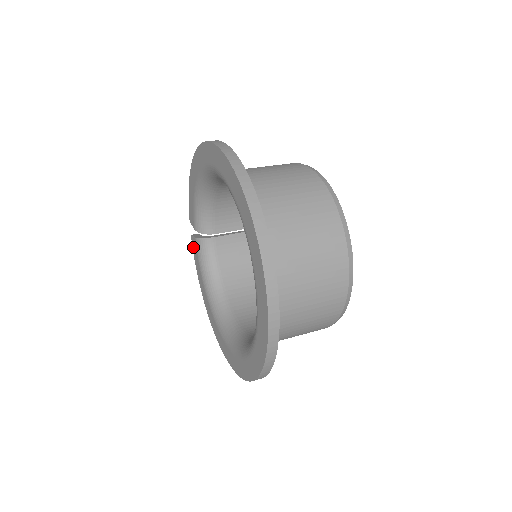
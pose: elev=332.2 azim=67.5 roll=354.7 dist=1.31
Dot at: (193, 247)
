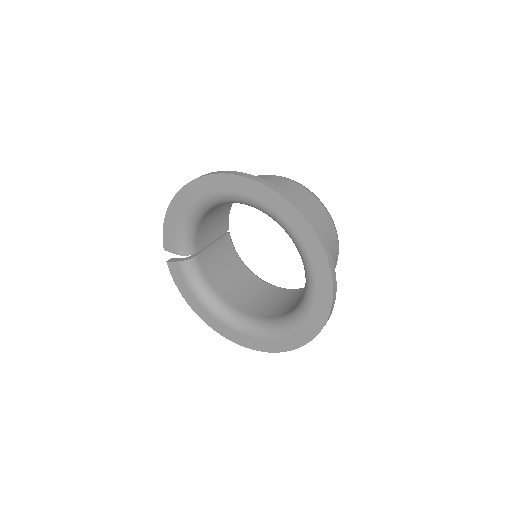
Dot at: (172, 271)
